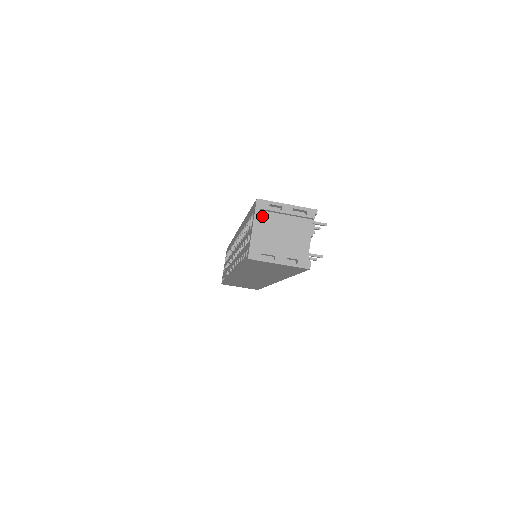
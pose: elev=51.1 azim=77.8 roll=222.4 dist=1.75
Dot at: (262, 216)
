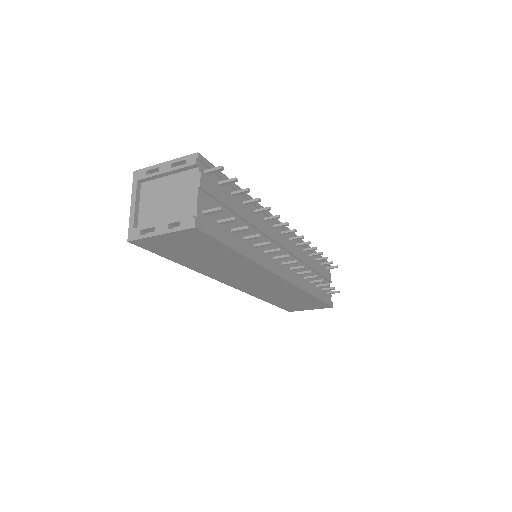
Dot at: (144, 188)
